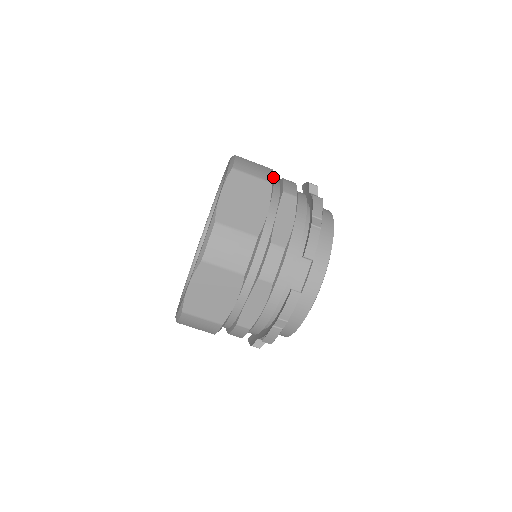
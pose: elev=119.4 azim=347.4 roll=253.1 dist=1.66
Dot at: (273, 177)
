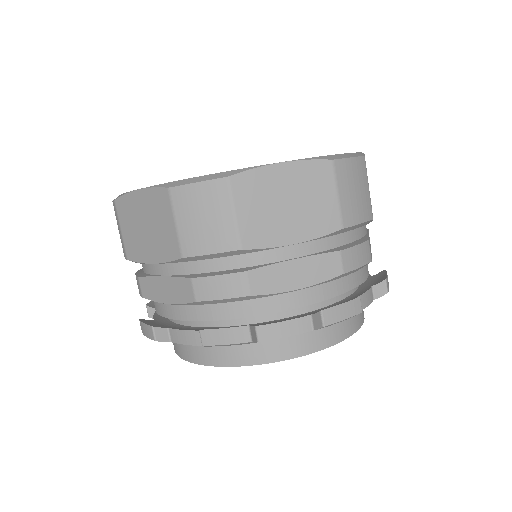
Dot at: (357, 225)
